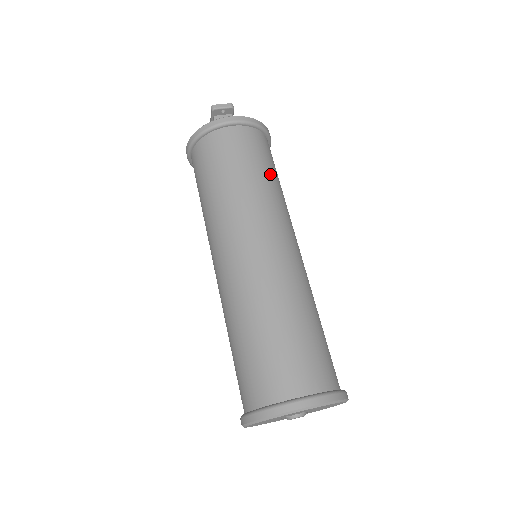
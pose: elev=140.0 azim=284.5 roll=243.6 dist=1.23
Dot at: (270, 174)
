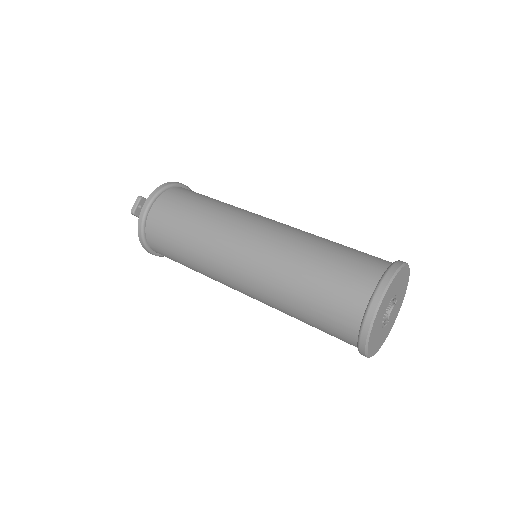
Dot at: (202, 205)
